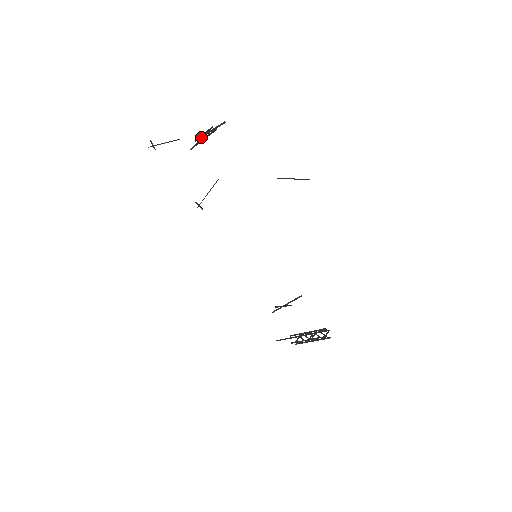
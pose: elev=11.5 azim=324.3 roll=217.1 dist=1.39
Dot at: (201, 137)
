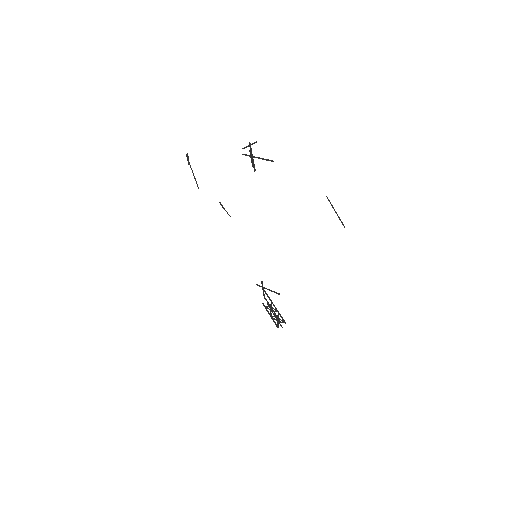
Dot at: (248, 155)
